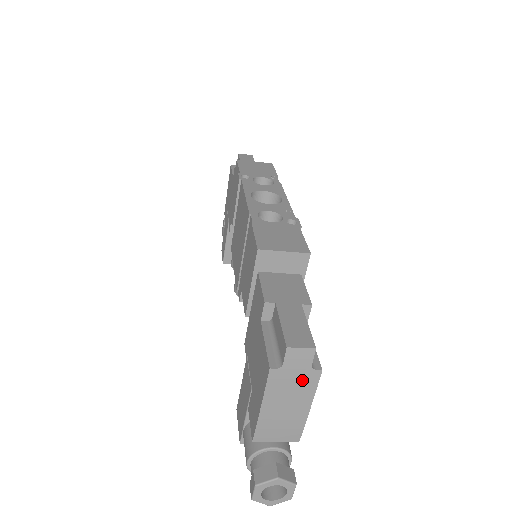
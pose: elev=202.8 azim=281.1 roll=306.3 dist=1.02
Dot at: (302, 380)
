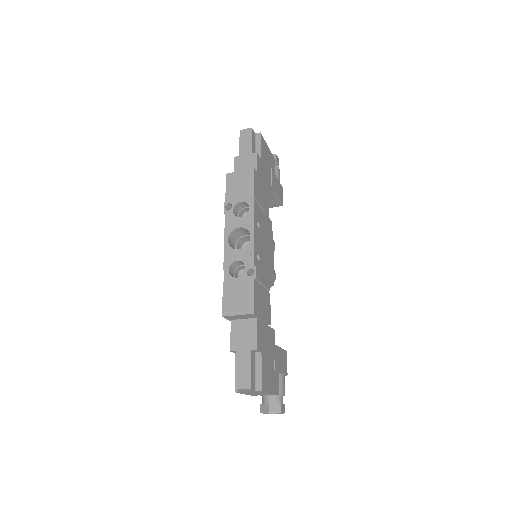
Dot at: (255, 392)
